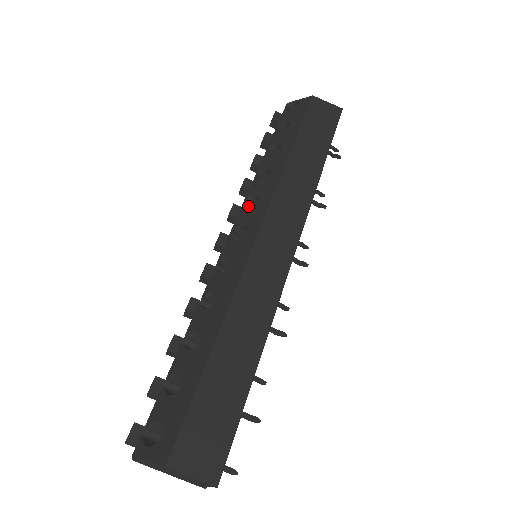
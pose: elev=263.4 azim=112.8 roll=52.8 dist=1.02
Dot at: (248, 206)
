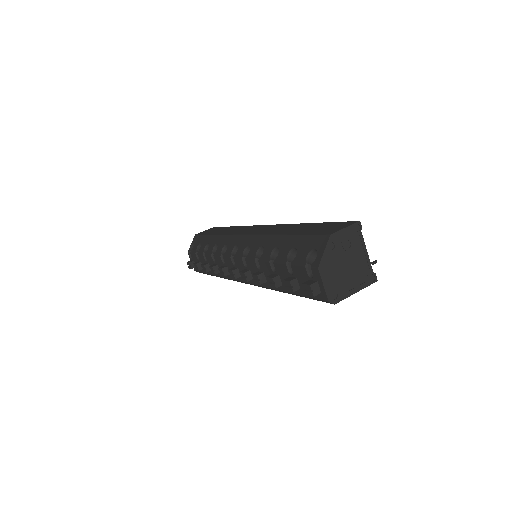
Dot at: occluded
